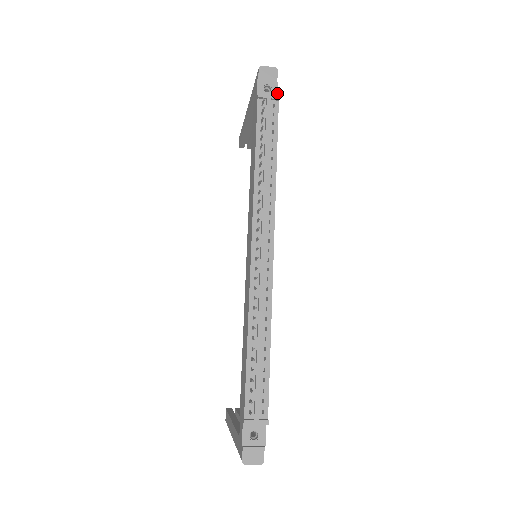
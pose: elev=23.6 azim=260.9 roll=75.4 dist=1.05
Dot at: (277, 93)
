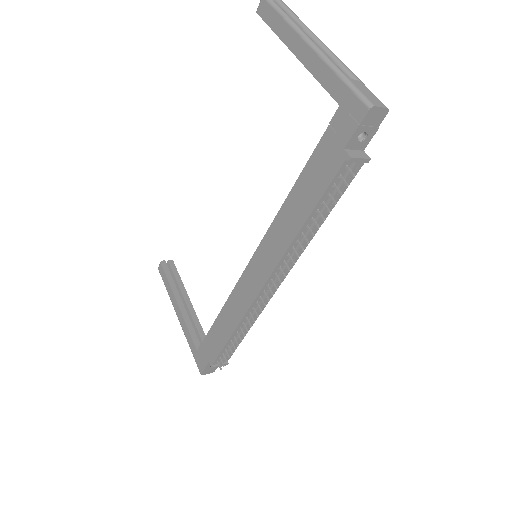
Dot at: occluded
